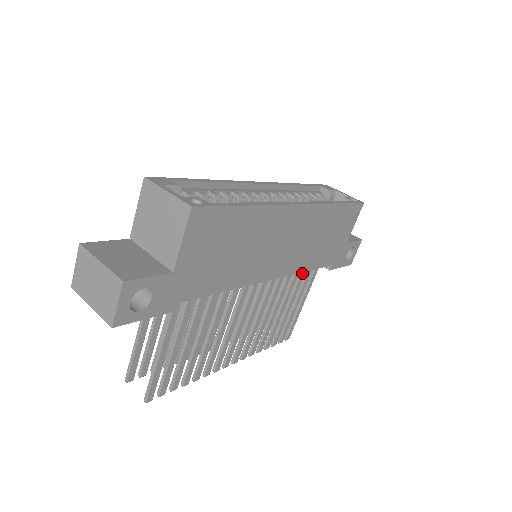
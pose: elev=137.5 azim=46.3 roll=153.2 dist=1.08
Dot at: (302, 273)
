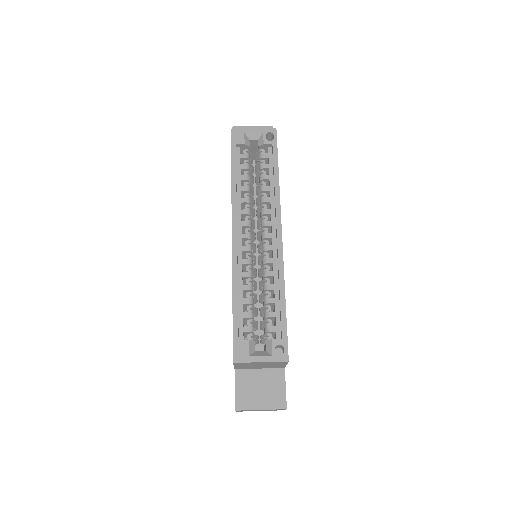
Dot at: occluded
